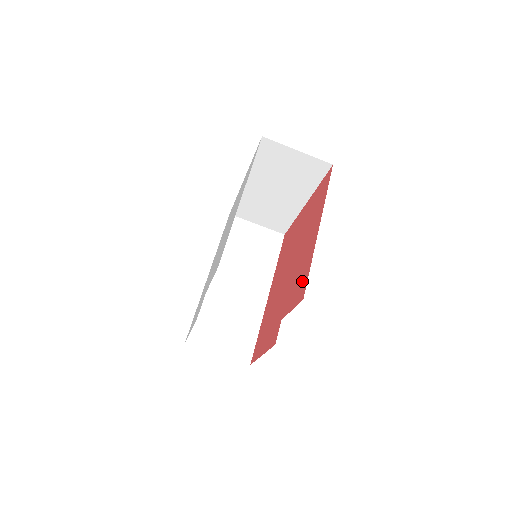
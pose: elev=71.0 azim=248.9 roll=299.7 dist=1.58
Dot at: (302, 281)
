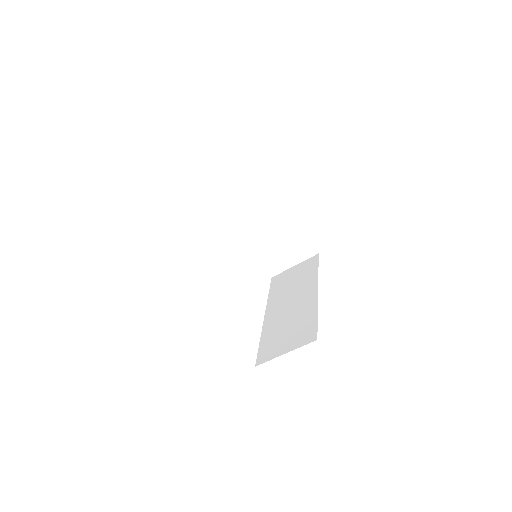
Dot at: occluded
